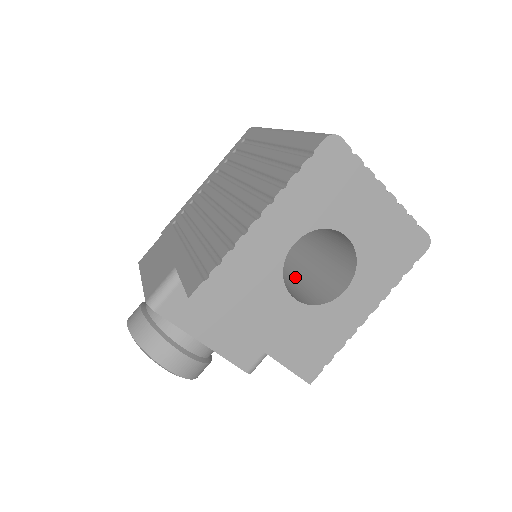
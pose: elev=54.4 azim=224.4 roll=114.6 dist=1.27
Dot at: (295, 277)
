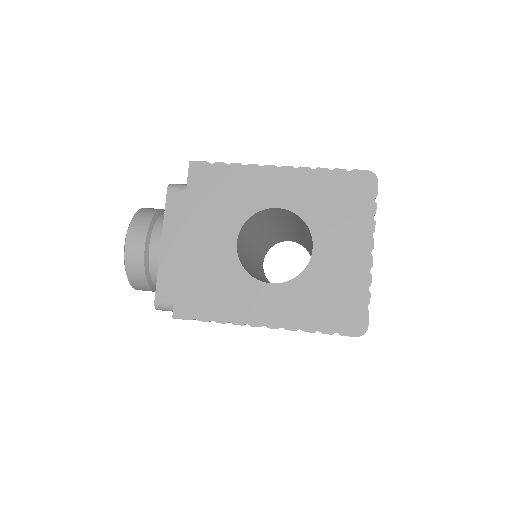
Dot at: occluded
